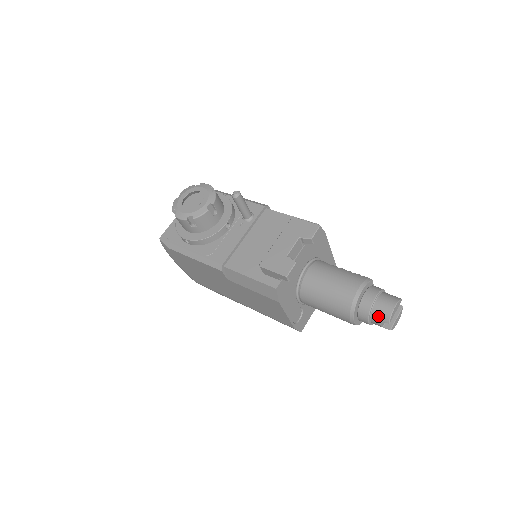
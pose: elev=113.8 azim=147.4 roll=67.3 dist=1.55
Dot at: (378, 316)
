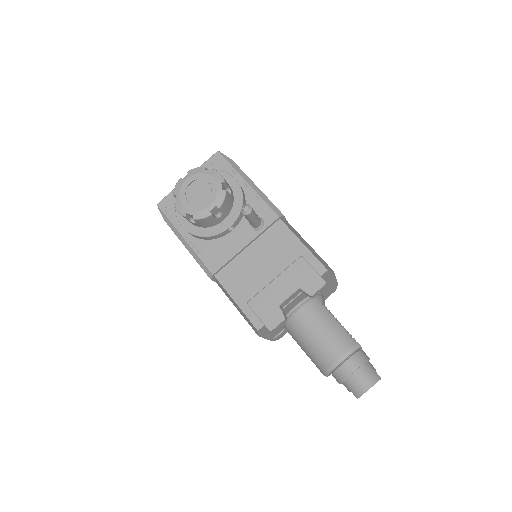
Dot at: (350, 387)
